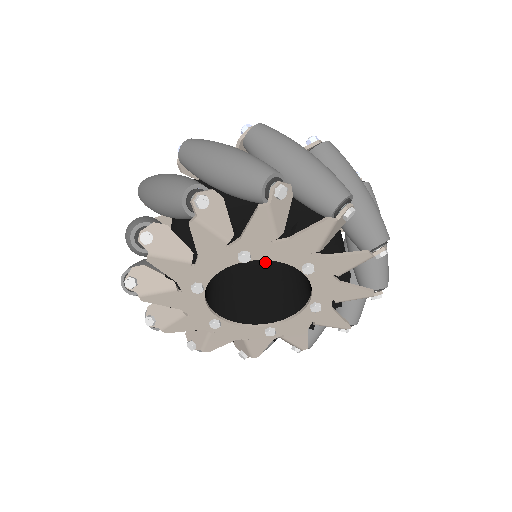
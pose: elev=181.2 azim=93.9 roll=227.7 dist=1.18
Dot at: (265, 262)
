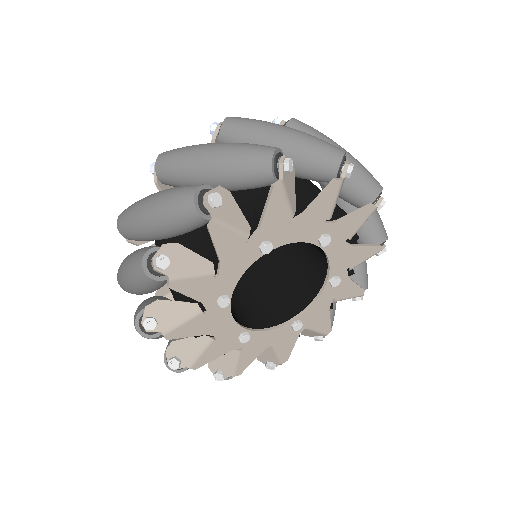
Dot at: (255, 266)
